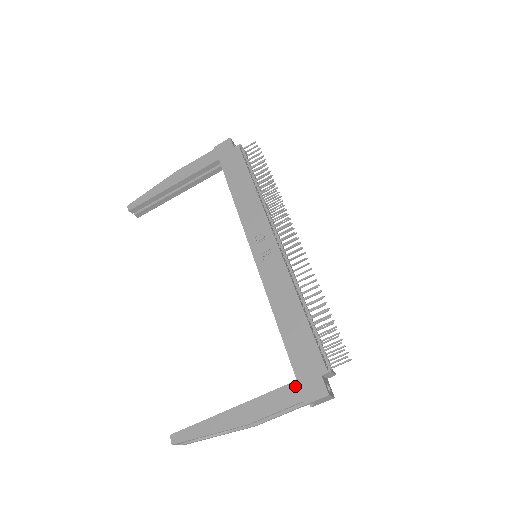
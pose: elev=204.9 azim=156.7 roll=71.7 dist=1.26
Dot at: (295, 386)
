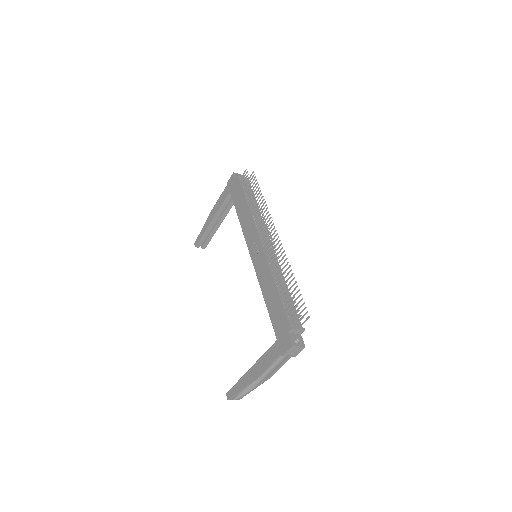
Dot at: (276, 344)
